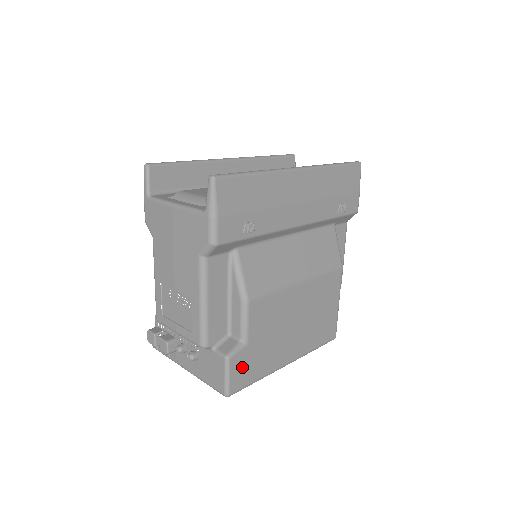
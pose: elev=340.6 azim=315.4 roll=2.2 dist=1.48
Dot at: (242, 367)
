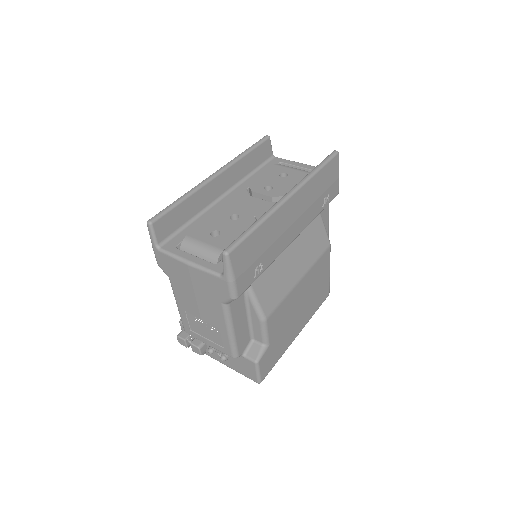
Dot at: (267, 361)
